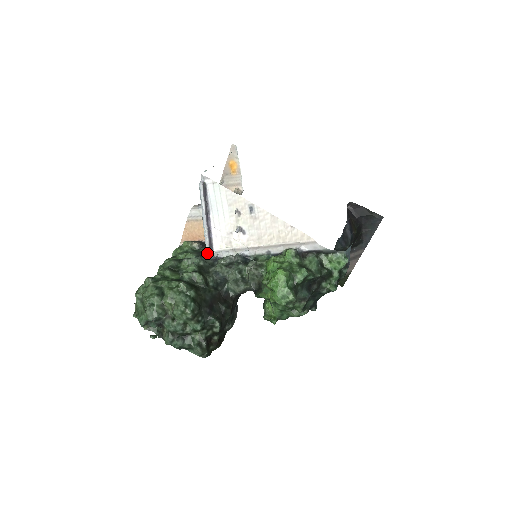
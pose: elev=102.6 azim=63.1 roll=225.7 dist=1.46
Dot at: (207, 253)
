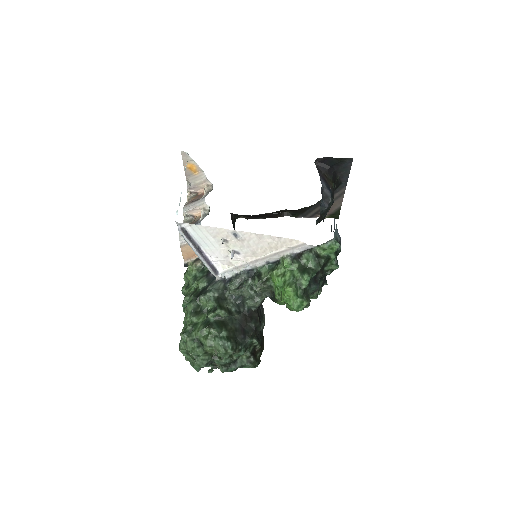
Dot at: occluded
